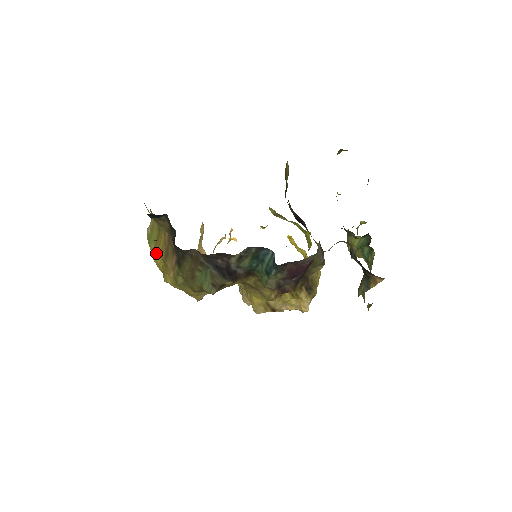
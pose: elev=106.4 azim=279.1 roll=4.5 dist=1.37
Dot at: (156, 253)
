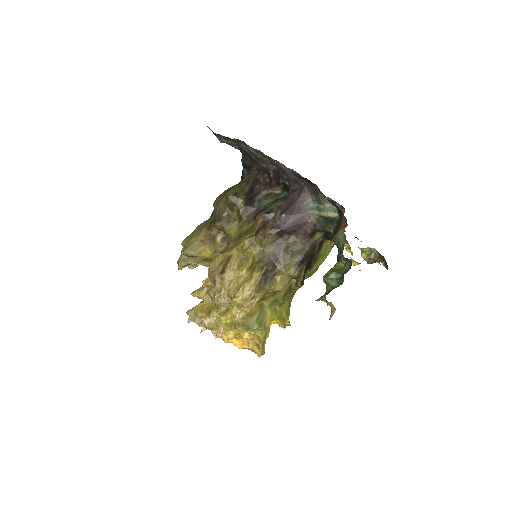
Dot at: occluded
